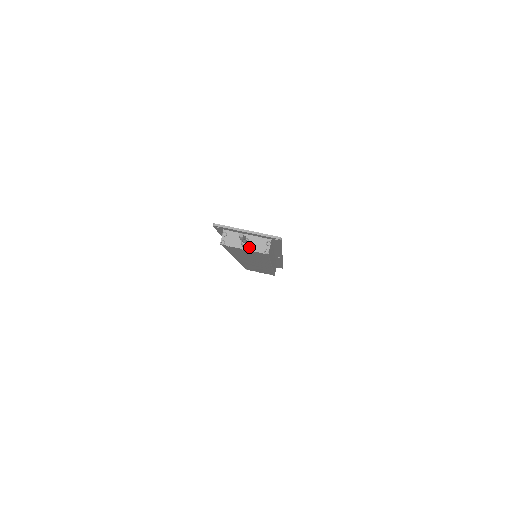
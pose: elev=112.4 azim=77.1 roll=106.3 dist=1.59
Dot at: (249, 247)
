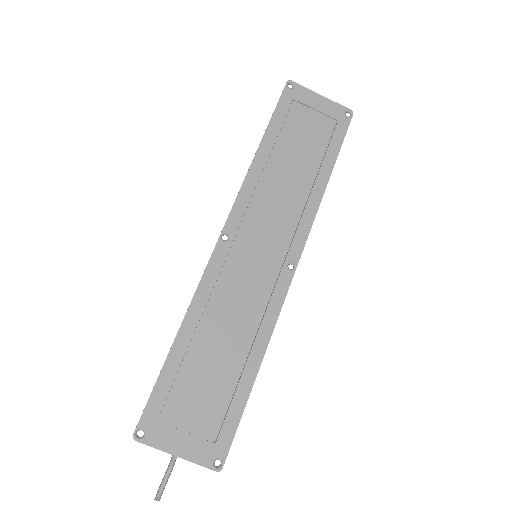
Dot at: occluded
